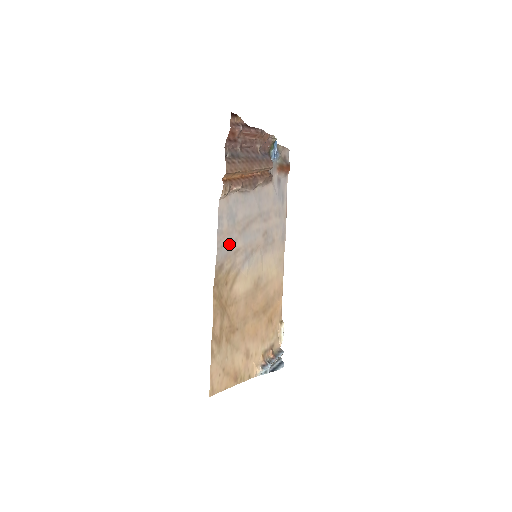
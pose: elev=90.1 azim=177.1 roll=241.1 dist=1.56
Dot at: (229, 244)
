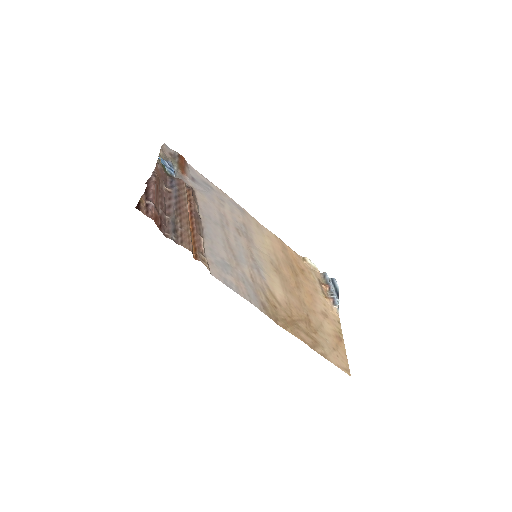
Dot at: (246, 284)
